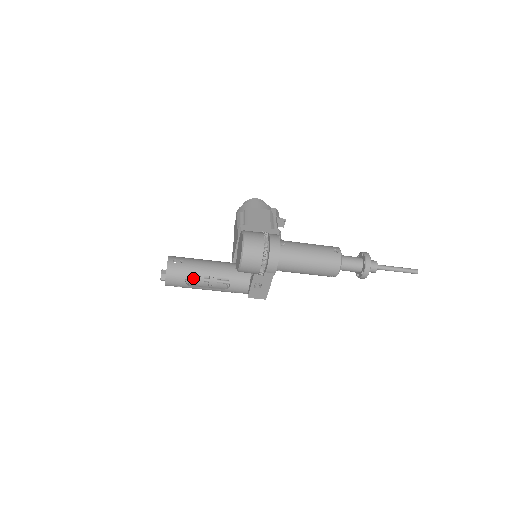
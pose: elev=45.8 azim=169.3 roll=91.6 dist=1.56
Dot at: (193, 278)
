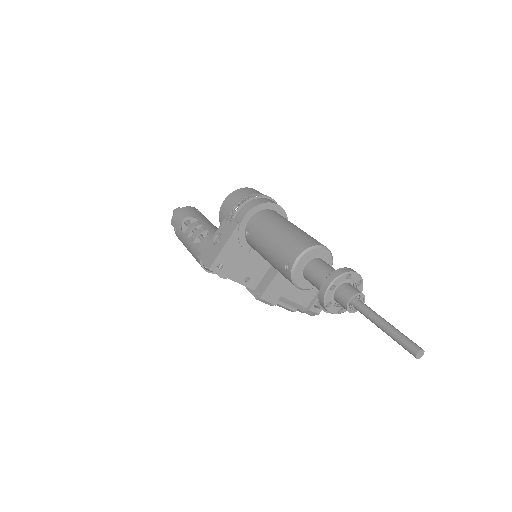
Dot at: (190, 224)
